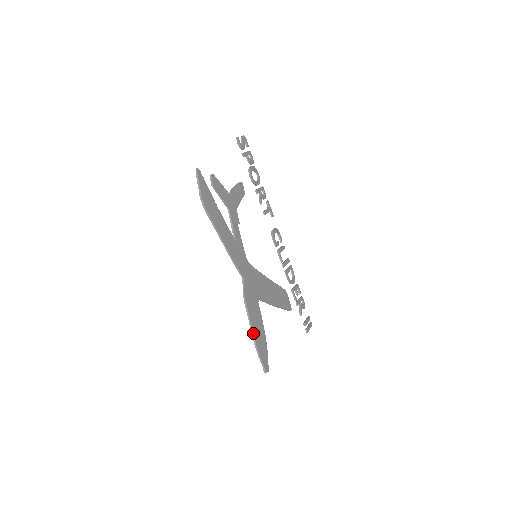
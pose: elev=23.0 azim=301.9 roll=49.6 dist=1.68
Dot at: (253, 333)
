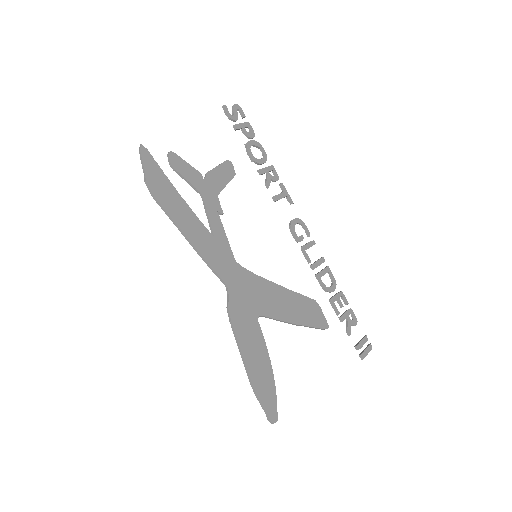
Dot at: (245, 365)
